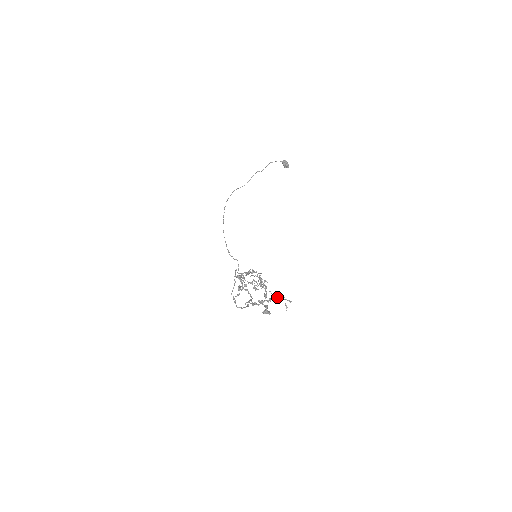
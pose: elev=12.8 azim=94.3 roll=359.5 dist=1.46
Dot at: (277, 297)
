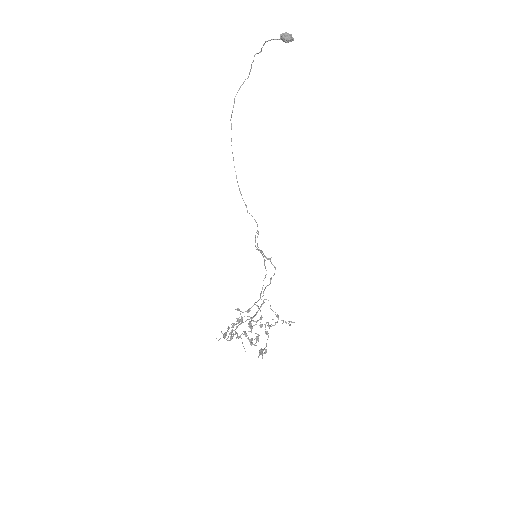
Dot at: occluded
